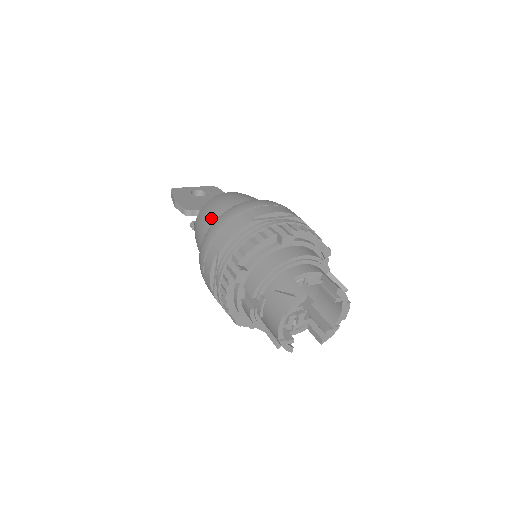
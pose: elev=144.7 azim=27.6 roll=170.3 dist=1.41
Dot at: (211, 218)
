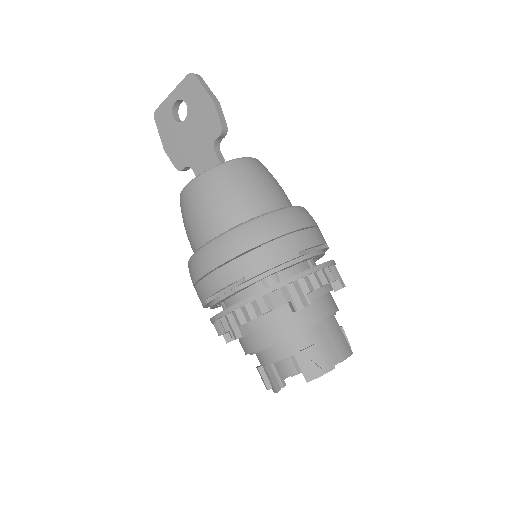
Dot at: occluded
